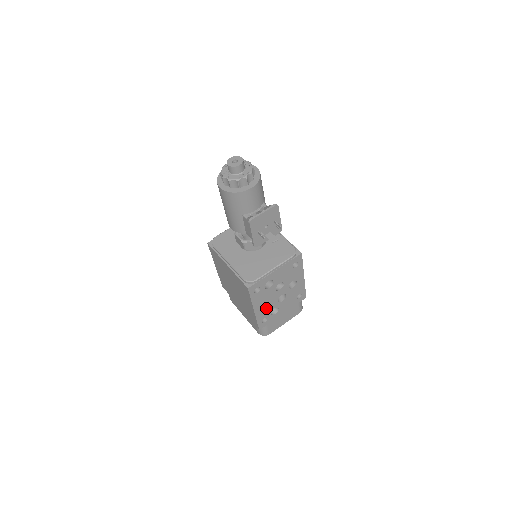
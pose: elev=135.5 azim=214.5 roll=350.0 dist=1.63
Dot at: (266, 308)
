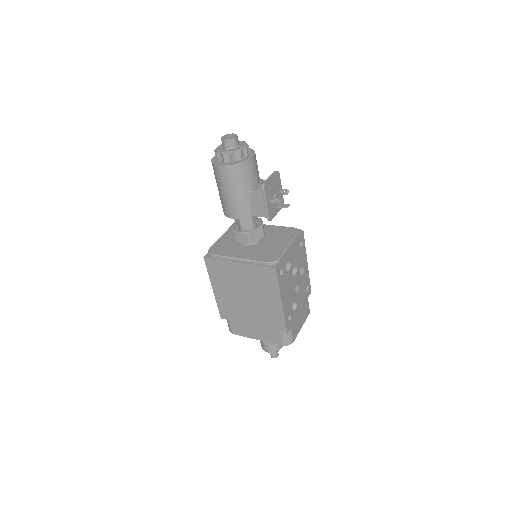
Dot at: (289, 301)
